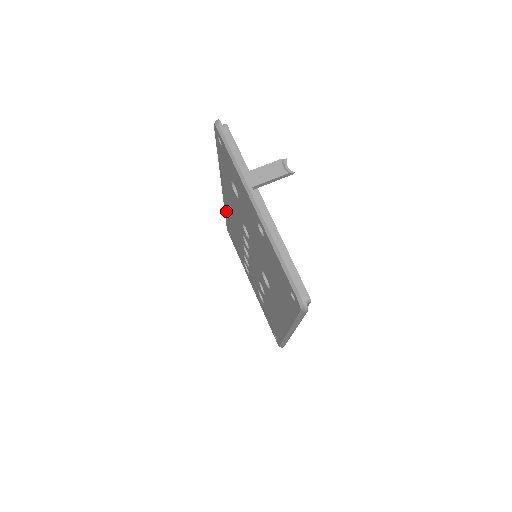
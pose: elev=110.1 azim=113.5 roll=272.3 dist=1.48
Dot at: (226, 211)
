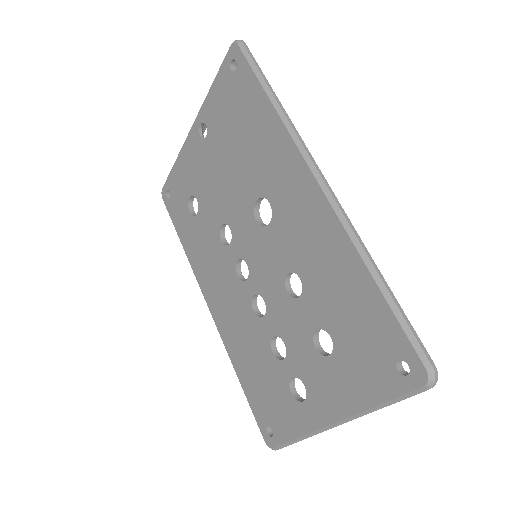
Dot at: (232, 353)
